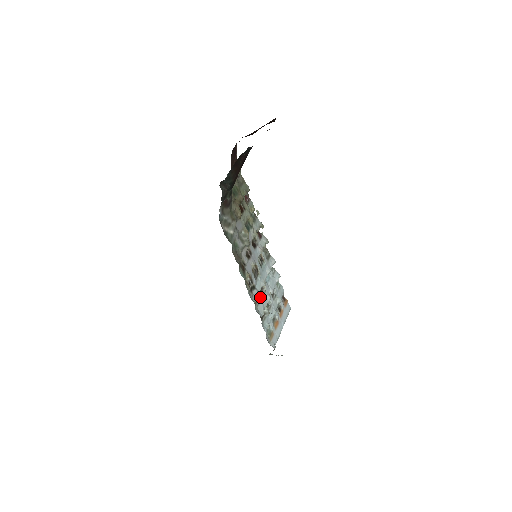
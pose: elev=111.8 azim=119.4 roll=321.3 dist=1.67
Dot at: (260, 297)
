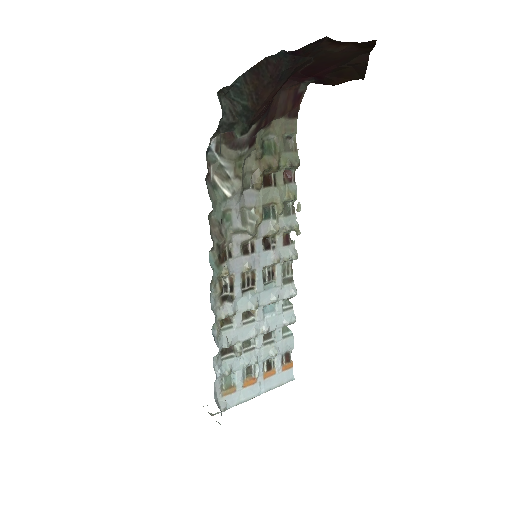
Dot at: (237, 321)
